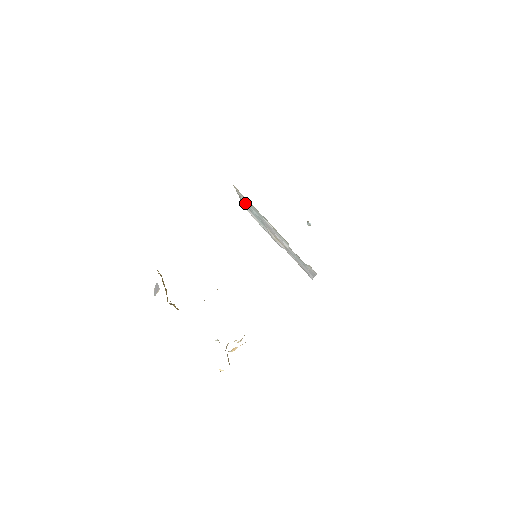
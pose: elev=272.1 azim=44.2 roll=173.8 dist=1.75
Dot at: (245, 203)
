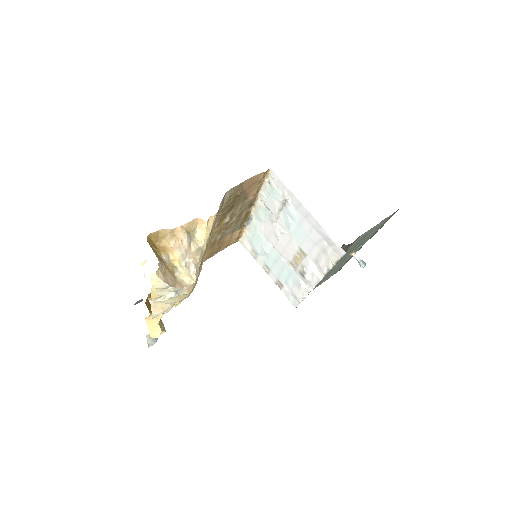
Dot at: (271, 271)
